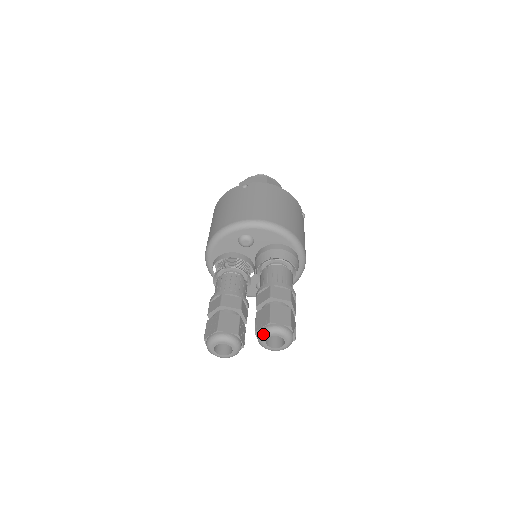
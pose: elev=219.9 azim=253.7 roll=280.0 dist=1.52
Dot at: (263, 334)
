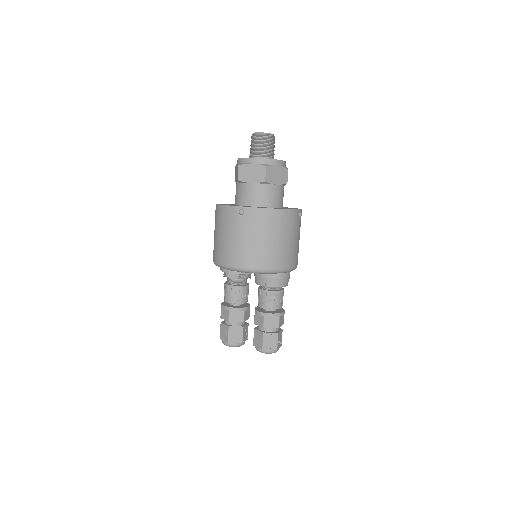
Dot at: occluded
